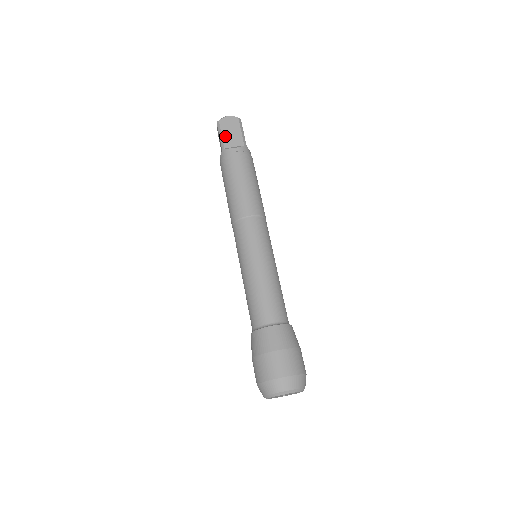
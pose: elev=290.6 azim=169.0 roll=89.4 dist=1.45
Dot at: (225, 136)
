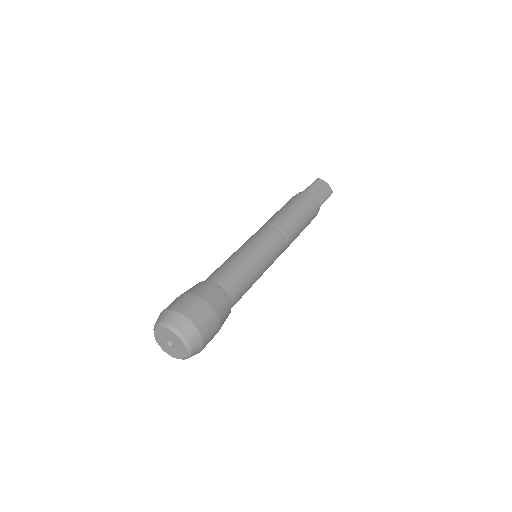
Dot at: occluded
